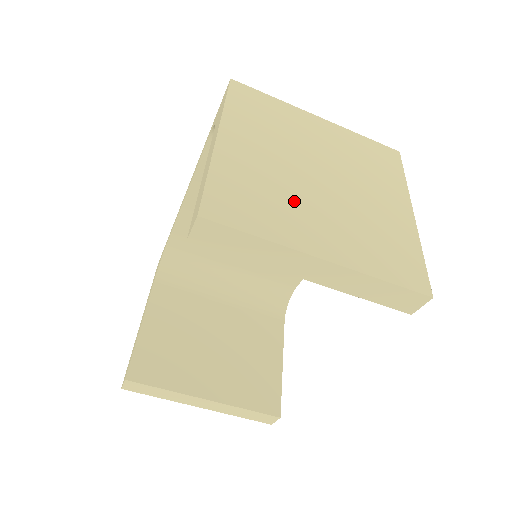
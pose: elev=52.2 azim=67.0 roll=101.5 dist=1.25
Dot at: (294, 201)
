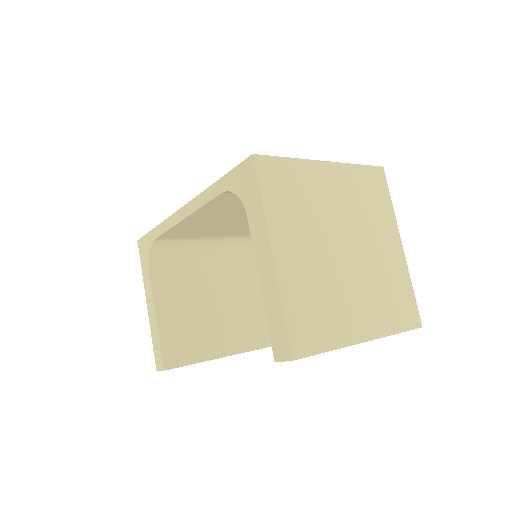
Dot at: (338, 294)
